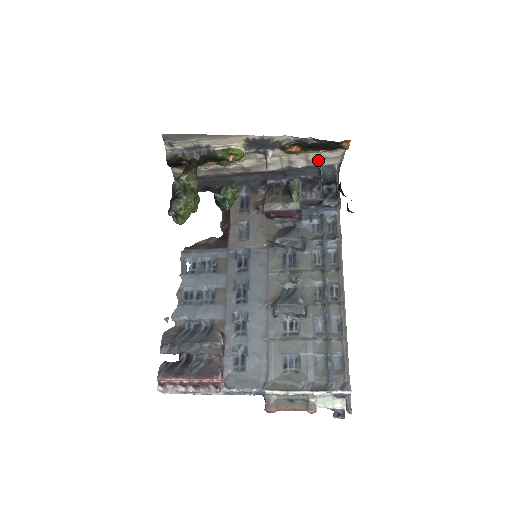
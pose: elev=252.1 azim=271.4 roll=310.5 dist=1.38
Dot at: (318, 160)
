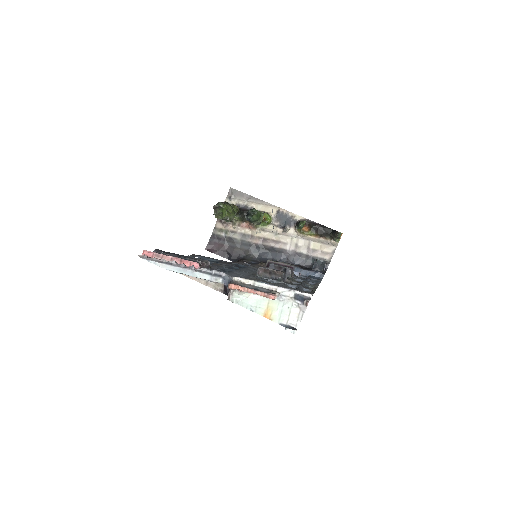
Dot at: (316, 251)
